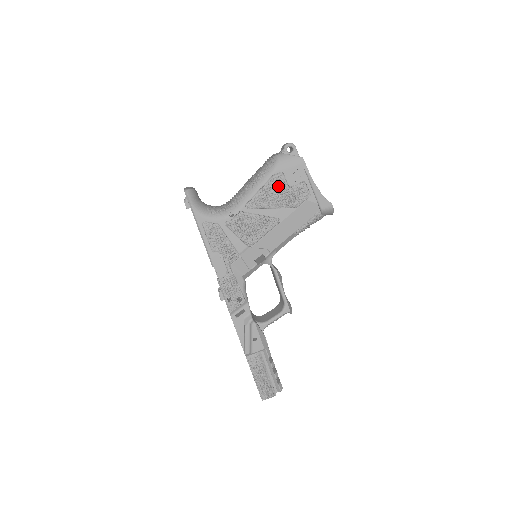
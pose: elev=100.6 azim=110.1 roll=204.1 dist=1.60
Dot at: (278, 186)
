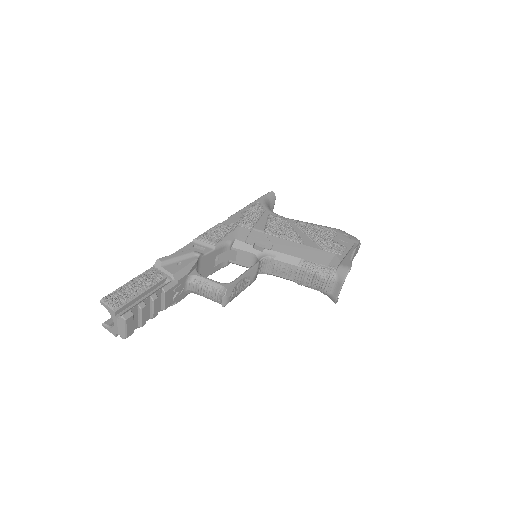
Dot at: (326, 233)
